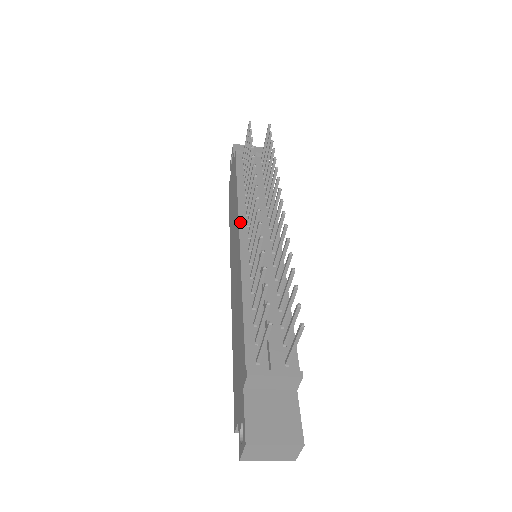
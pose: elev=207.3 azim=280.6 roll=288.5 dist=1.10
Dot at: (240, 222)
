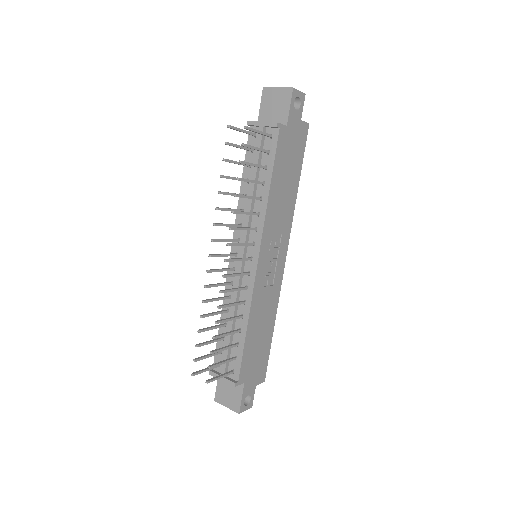
Dot at: (234, 236)
